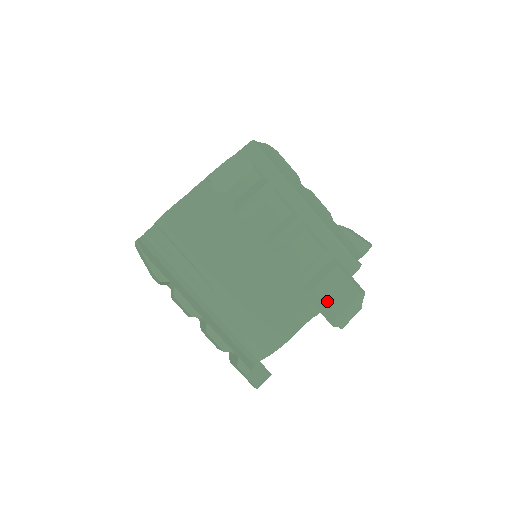
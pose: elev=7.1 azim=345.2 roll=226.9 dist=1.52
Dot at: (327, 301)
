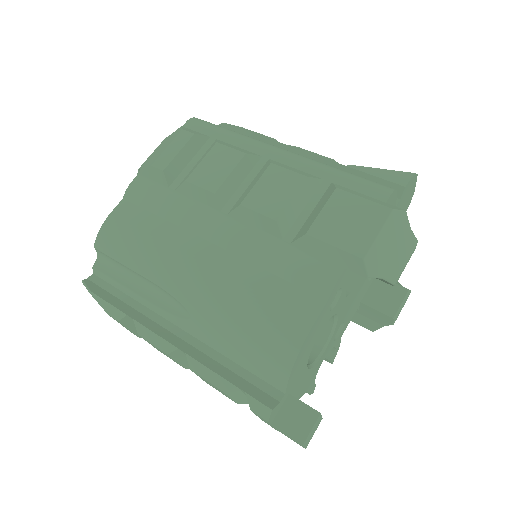
Dot at: (336, 240)
